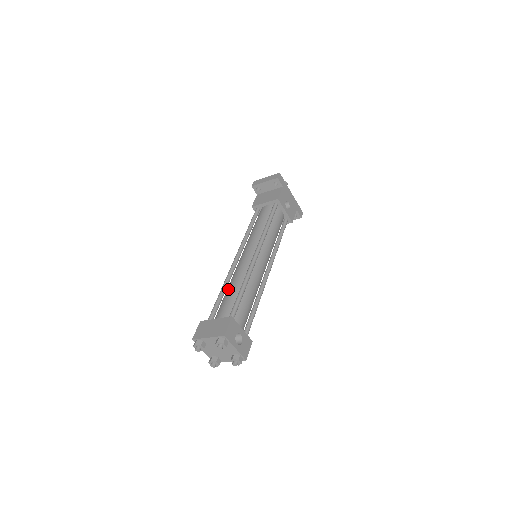
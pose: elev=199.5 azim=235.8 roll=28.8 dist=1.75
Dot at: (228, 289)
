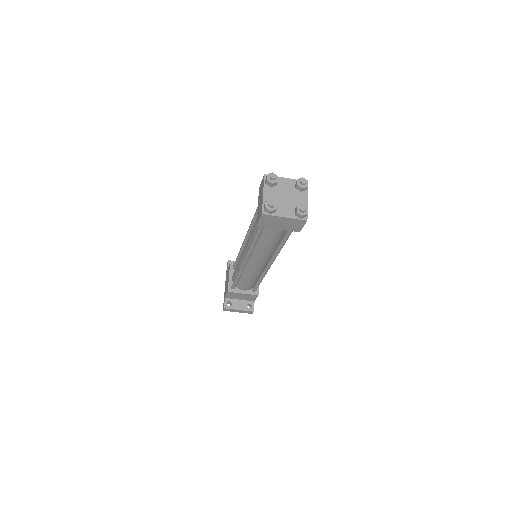
Dot at: occluded
